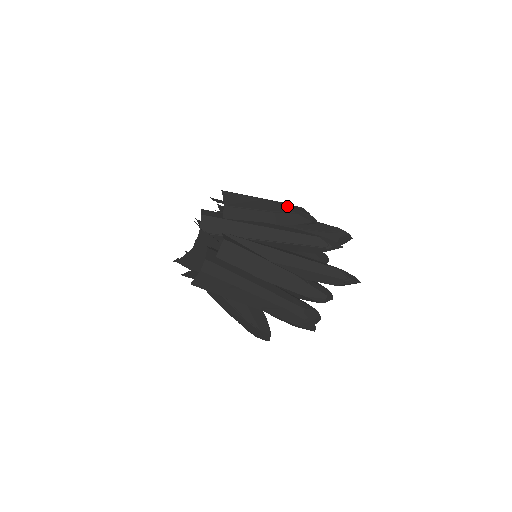
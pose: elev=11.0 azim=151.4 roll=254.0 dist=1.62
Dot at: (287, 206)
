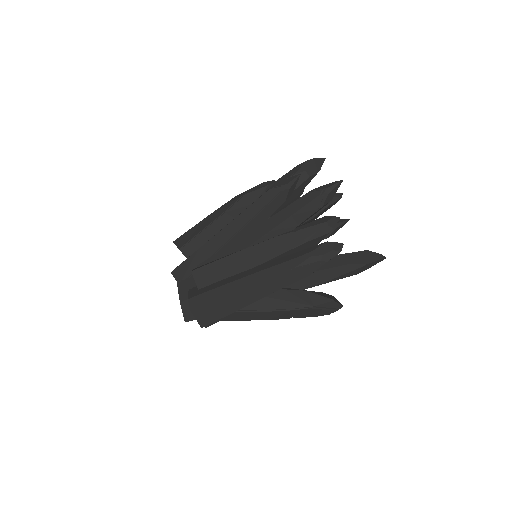
Dot at: (235, 198)
